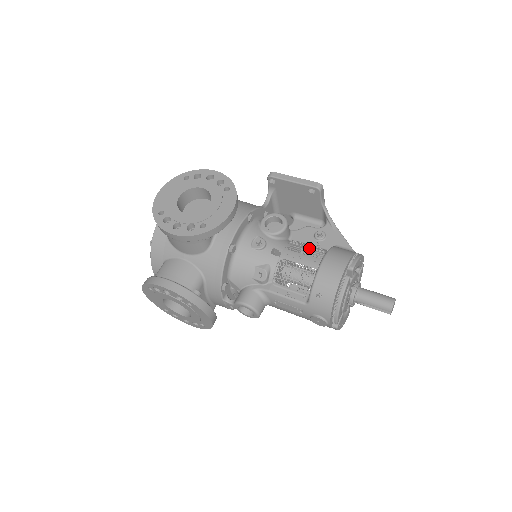
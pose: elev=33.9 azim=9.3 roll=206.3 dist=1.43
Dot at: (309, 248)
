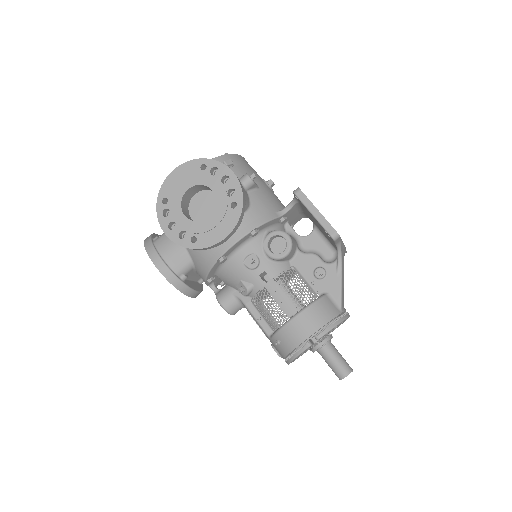
Dot at: occluded
